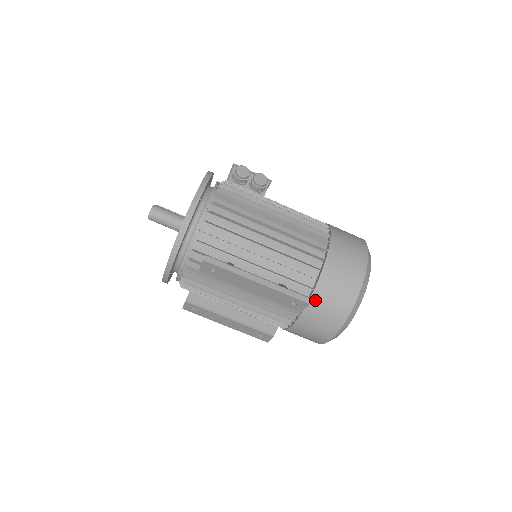
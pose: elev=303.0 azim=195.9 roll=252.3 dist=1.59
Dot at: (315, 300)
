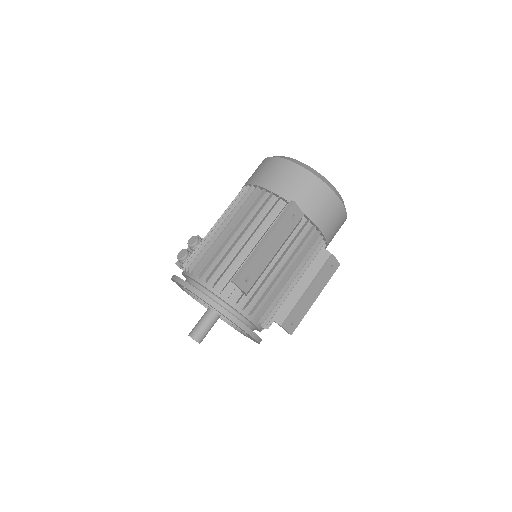
Dot at: (297, 202)
